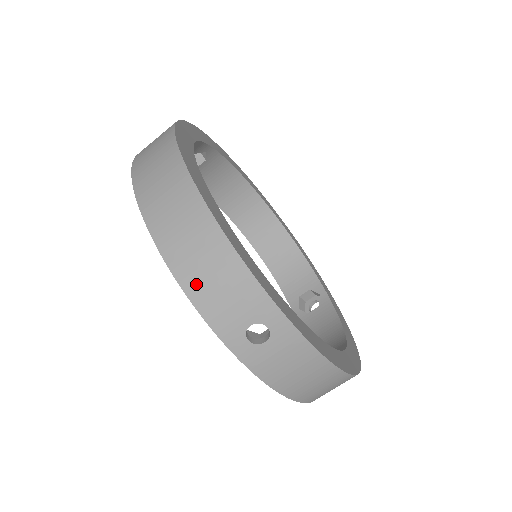
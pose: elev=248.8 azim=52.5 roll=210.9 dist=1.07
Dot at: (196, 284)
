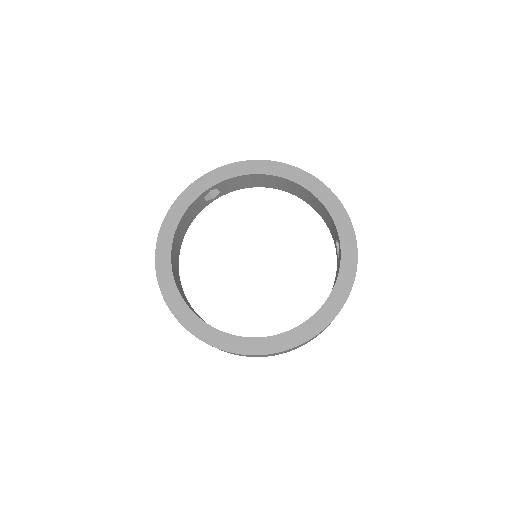
Dot at: occluded
